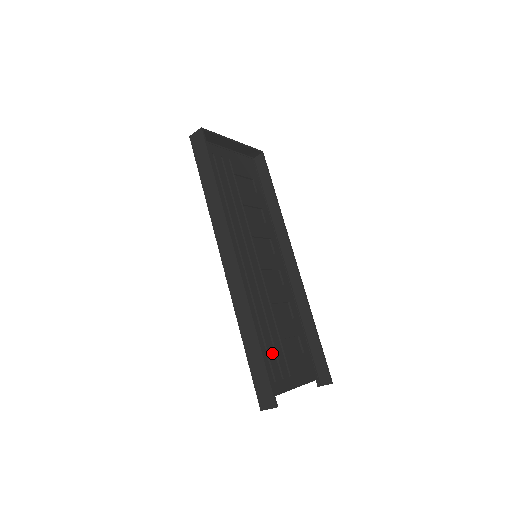
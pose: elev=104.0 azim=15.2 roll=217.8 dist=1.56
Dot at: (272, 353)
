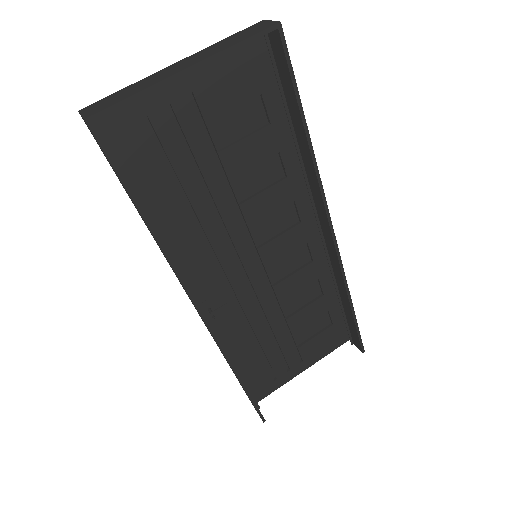
Dot at: (275, 357)
